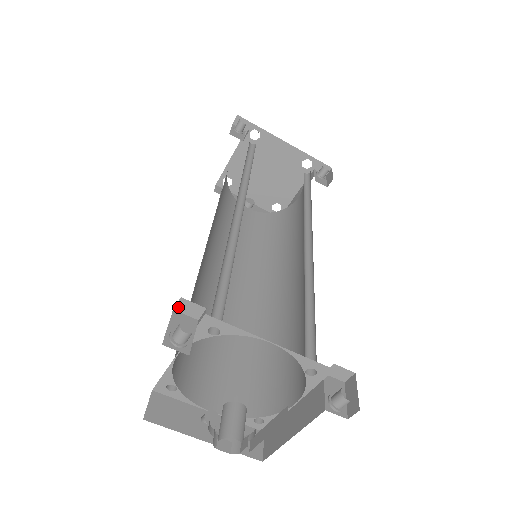
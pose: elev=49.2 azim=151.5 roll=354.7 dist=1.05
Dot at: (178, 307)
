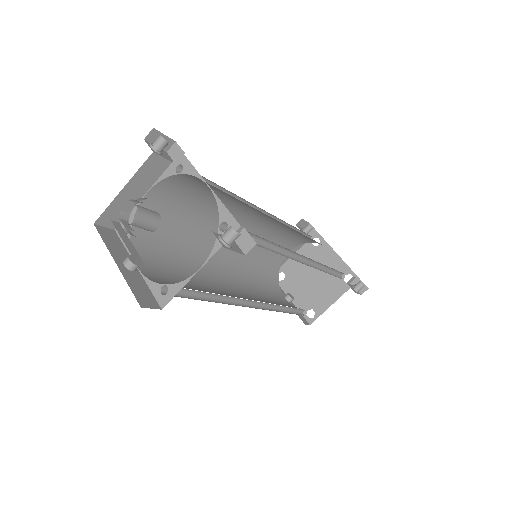
Dot at: (170, 150)
